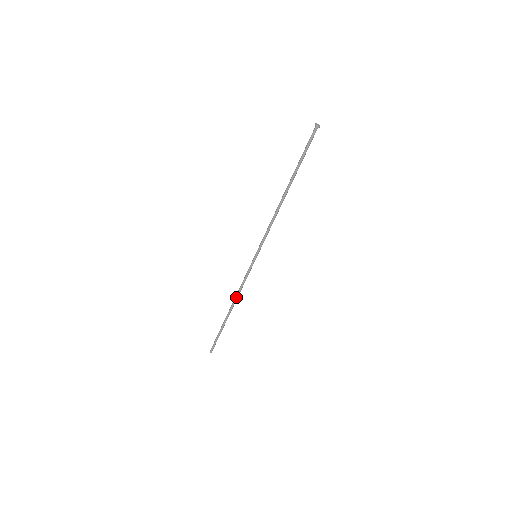
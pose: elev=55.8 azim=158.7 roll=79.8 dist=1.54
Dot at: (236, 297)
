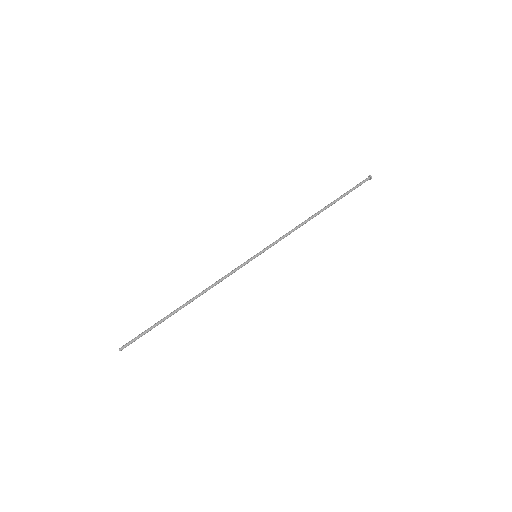
Dot at: (205, 290)
